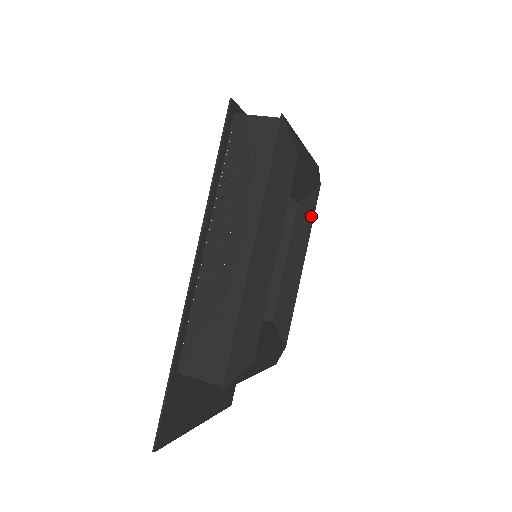
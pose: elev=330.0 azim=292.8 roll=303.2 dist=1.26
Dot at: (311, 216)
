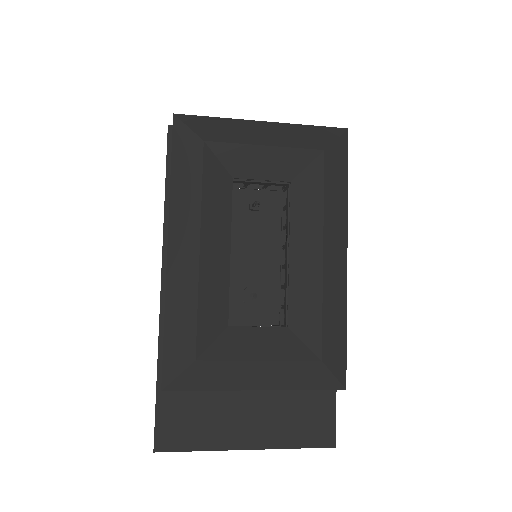
Dot at: (319, 191)
